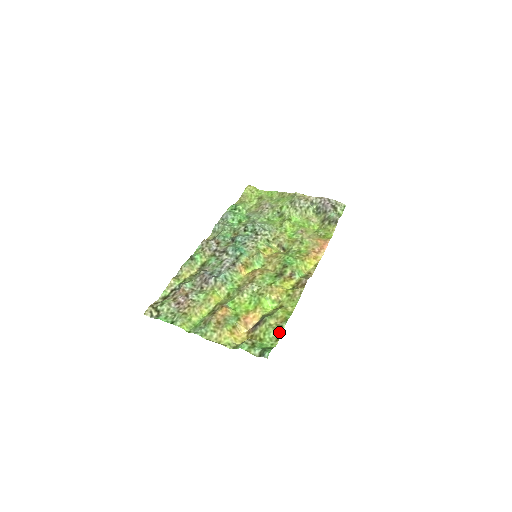
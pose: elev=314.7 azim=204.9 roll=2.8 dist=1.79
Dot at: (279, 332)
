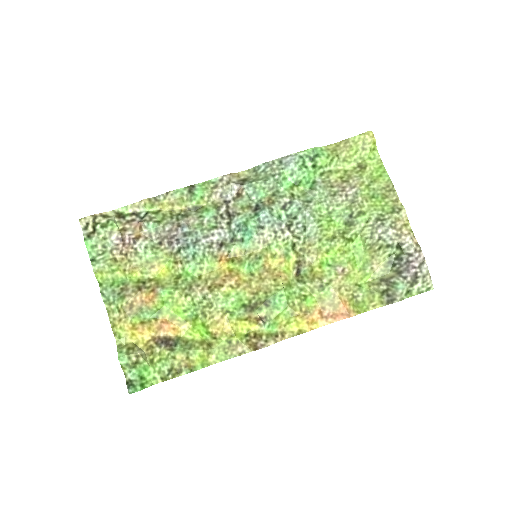
Dot at: (172, 374)
